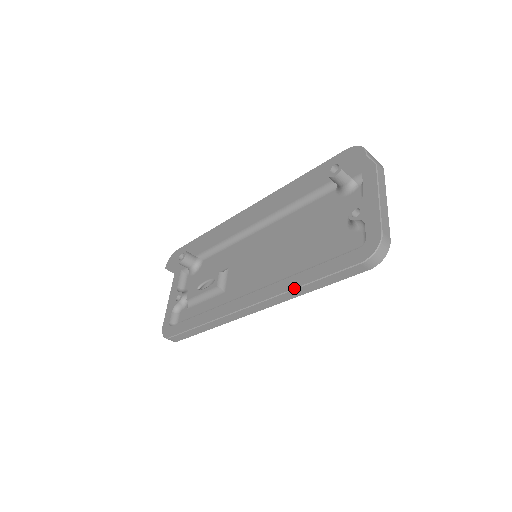
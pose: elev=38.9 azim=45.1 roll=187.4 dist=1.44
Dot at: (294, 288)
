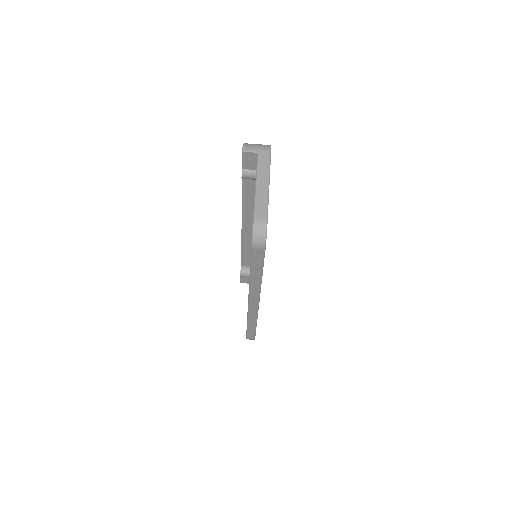
Dot at: (249, 281)
